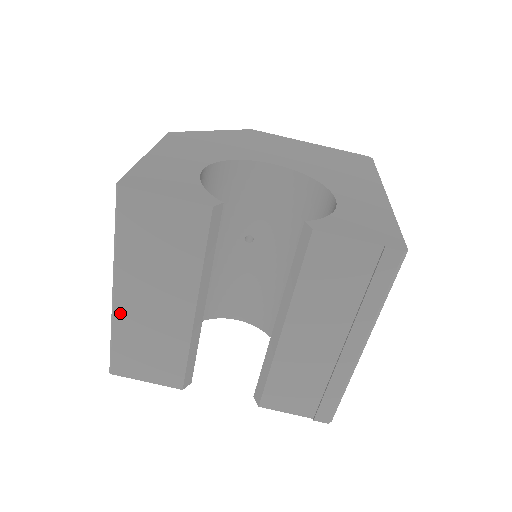
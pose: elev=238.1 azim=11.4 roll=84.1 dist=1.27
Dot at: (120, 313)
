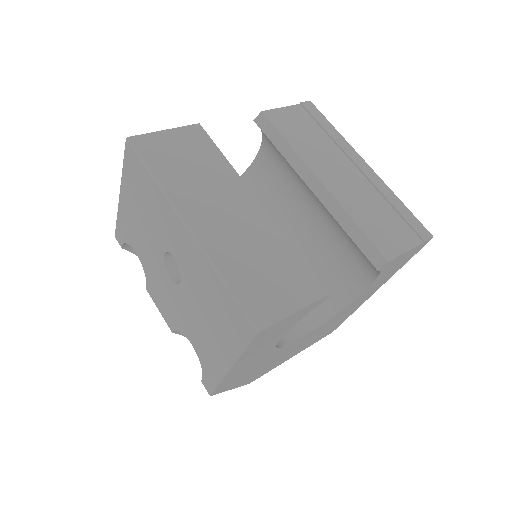
Dot at: (209, 244)
